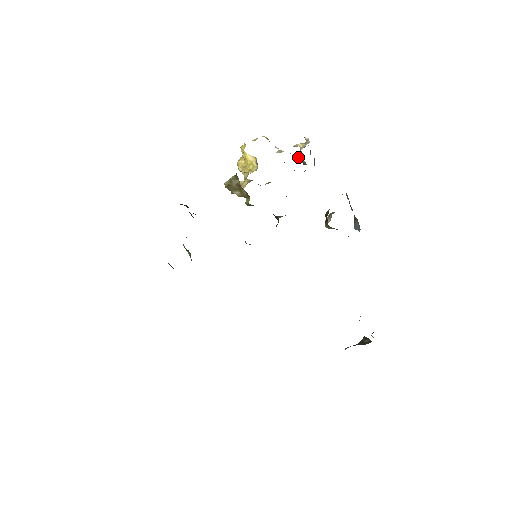
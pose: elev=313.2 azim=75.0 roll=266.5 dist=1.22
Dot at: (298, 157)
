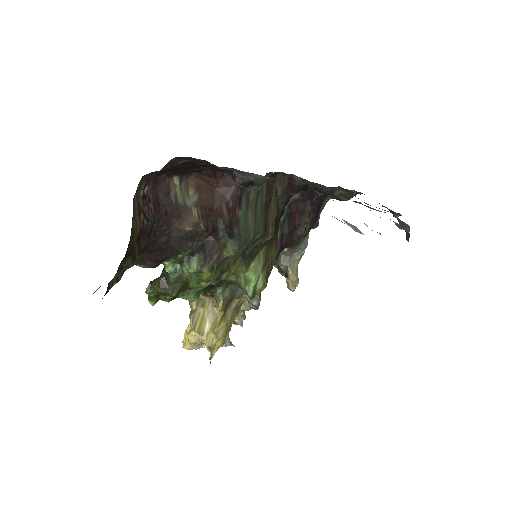
Dot at: occluded
